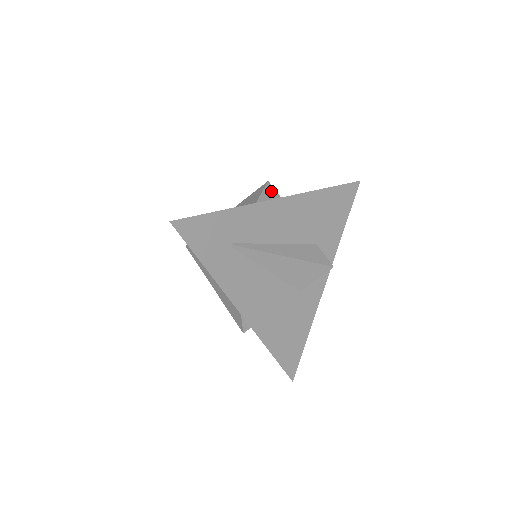
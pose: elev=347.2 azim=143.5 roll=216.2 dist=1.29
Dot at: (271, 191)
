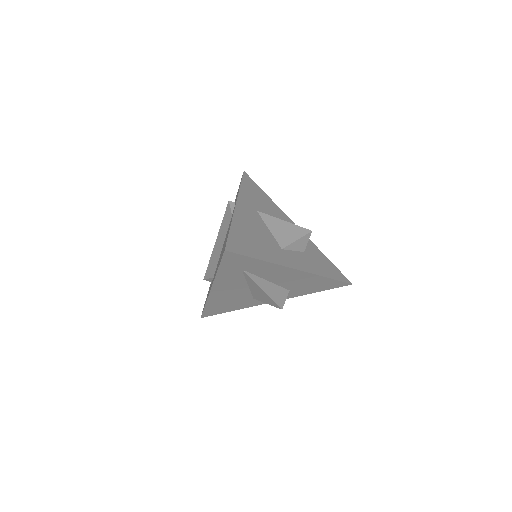
Dot at: (305, 240)
